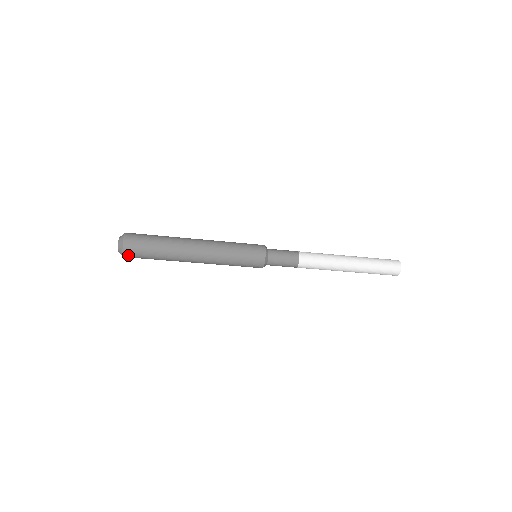
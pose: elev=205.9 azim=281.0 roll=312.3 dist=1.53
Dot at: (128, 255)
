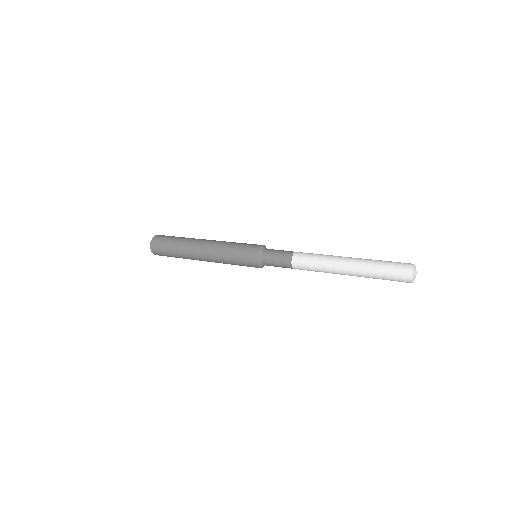
Dot at: (156, 253)
